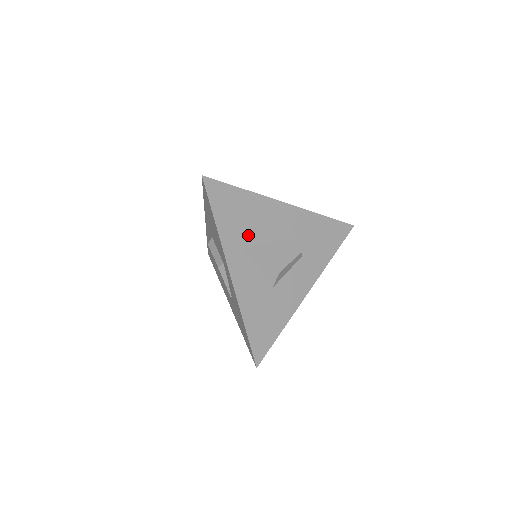
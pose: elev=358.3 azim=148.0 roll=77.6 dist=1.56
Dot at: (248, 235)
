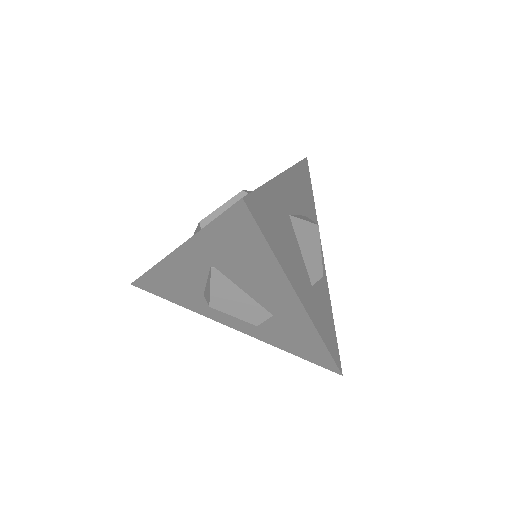
Dot at: (228, 266)
